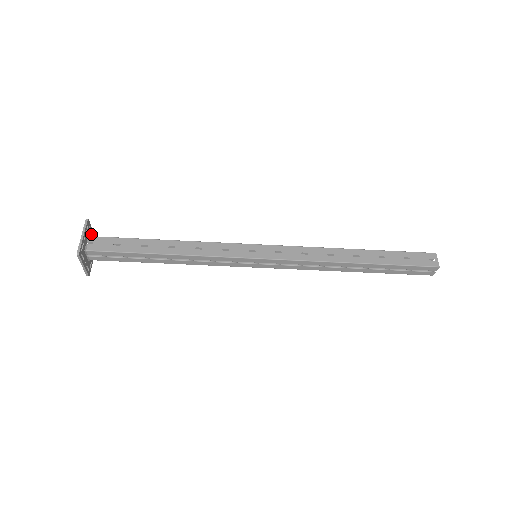
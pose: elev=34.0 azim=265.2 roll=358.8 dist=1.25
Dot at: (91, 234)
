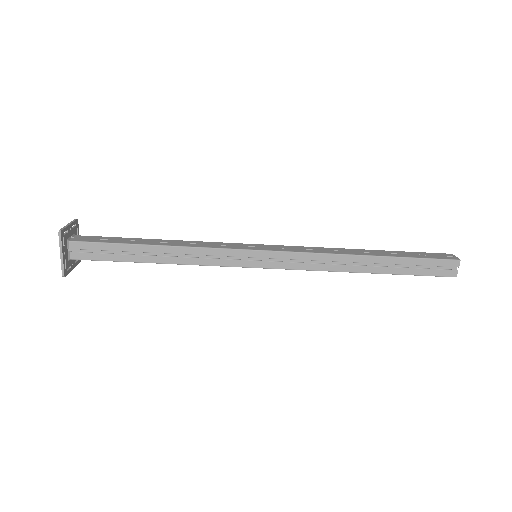
Dot at: occluded
